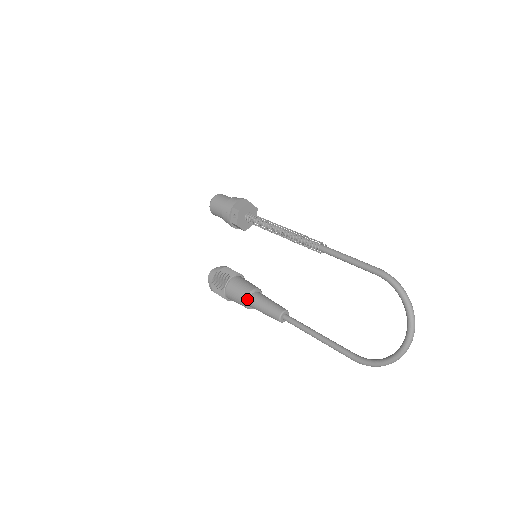
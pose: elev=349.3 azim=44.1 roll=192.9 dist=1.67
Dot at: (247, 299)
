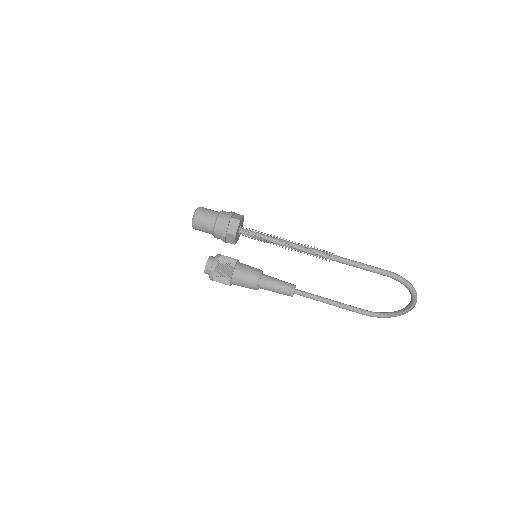
Dot at: (257, 287)
